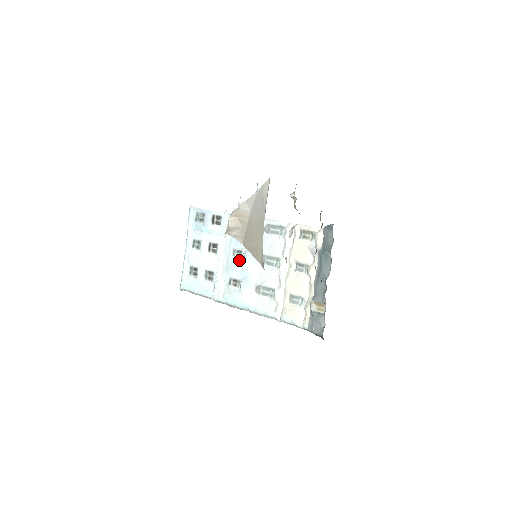
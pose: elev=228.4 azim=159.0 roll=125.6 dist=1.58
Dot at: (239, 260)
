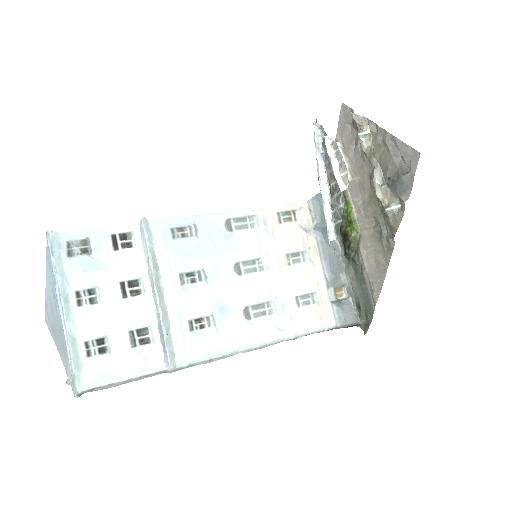
Dot at: (196, 286)
